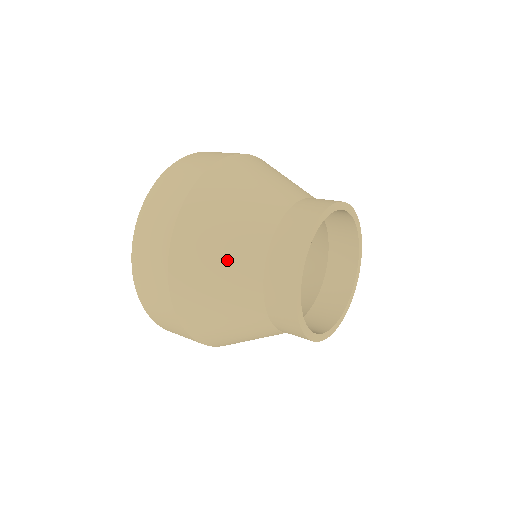
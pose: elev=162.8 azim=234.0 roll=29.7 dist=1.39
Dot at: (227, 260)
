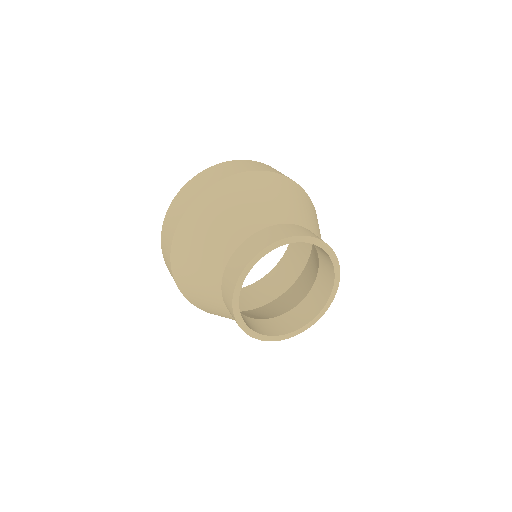
Dot at: (202, 290)
